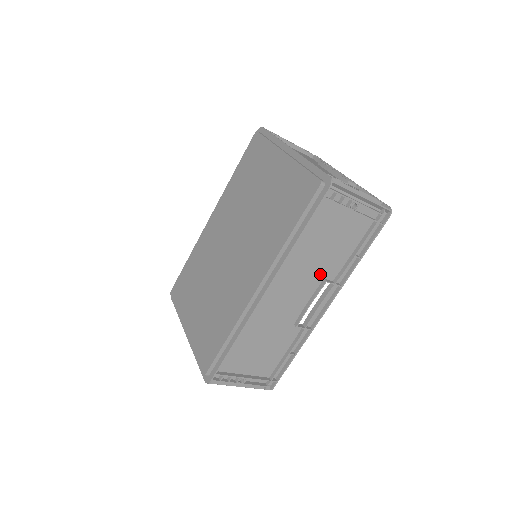
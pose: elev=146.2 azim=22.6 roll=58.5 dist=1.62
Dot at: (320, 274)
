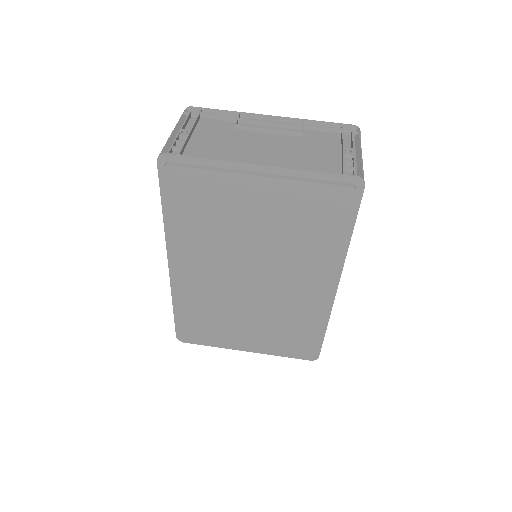
Dot at: occluded
